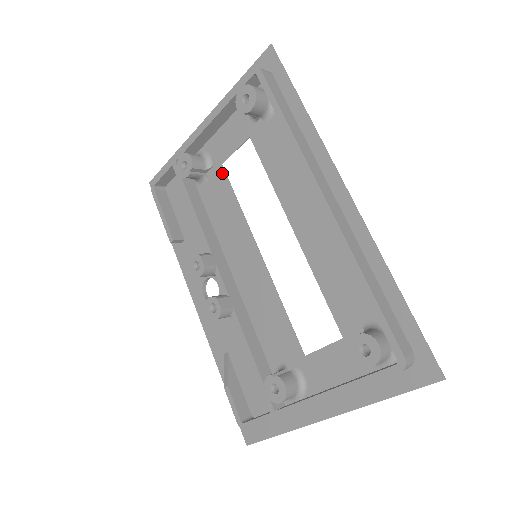
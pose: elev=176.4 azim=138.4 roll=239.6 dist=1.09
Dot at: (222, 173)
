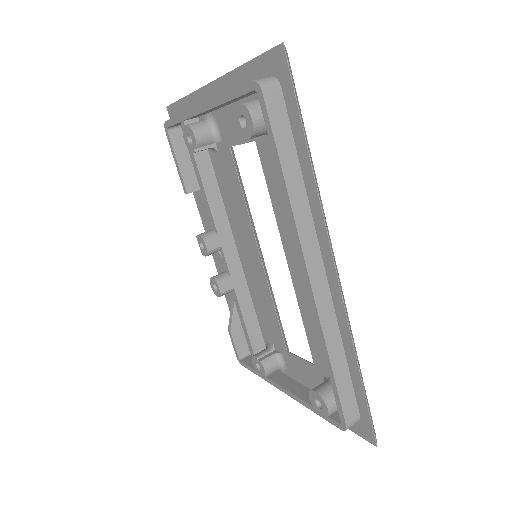
Dot at: (230, 156)
